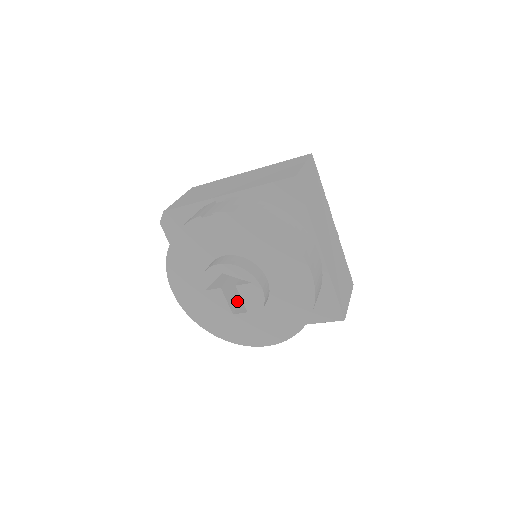
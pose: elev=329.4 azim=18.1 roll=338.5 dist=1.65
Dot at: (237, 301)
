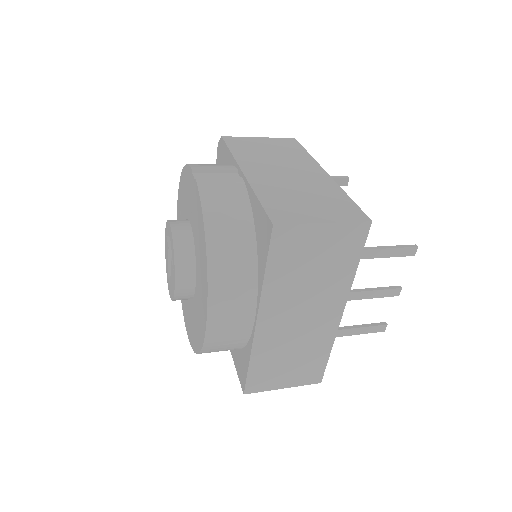
Dot at: occluded
